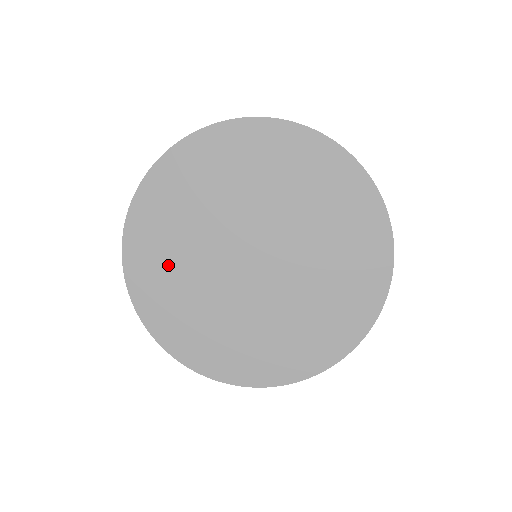
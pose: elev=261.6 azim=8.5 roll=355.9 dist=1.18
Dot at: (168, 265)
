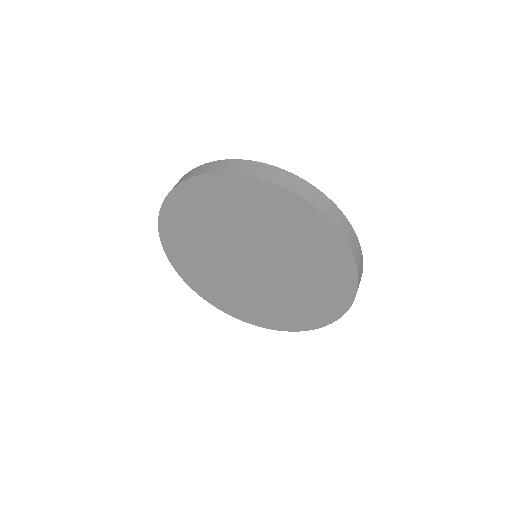
Dot at: (216, 286)
